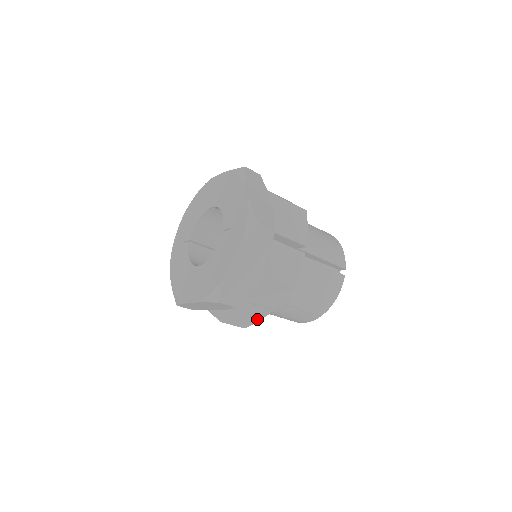
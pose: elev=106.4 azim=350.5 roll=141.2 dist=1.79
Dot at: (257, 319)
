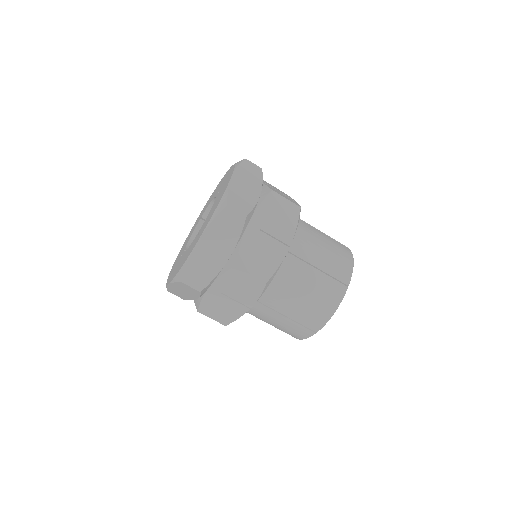
Dot at: (276, 264)
